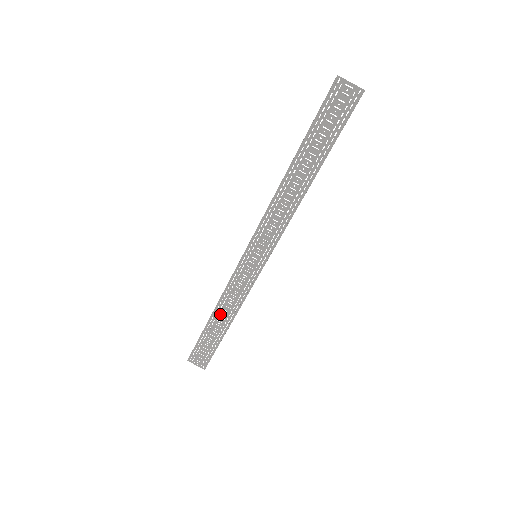
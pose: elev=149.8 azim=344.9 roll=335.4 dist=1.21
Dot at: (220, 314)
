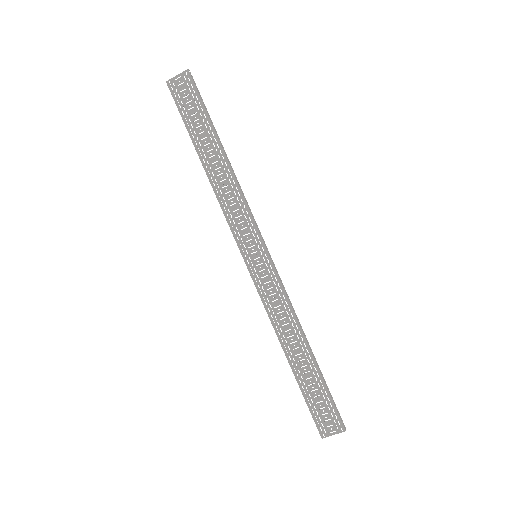
Dot at: (290, 346)
